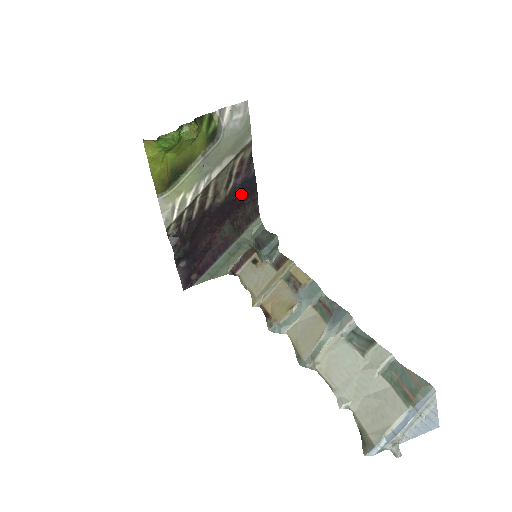
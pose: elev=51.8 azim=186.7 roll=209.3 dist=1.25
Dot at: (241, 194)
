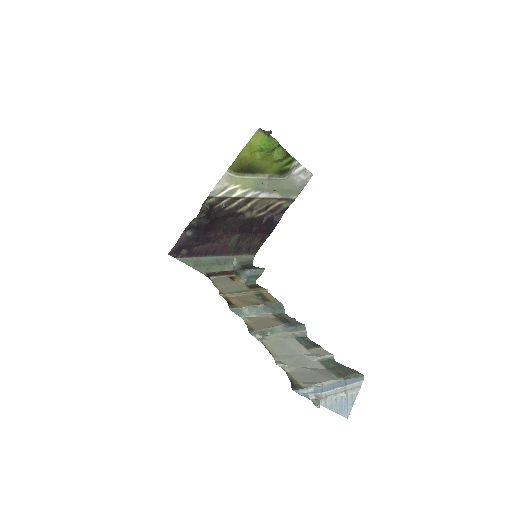
Dot at: (261, 226)
